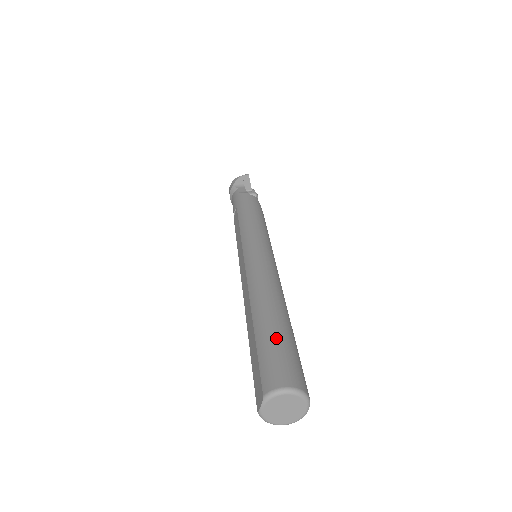
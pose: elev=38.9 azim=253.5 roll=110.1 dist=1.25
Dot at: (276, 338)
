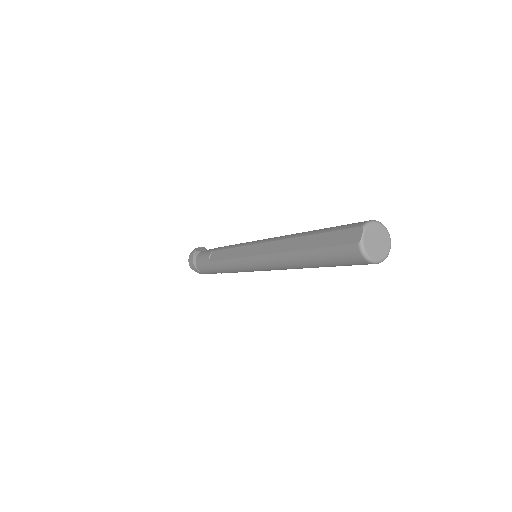
Dot at: occluded
